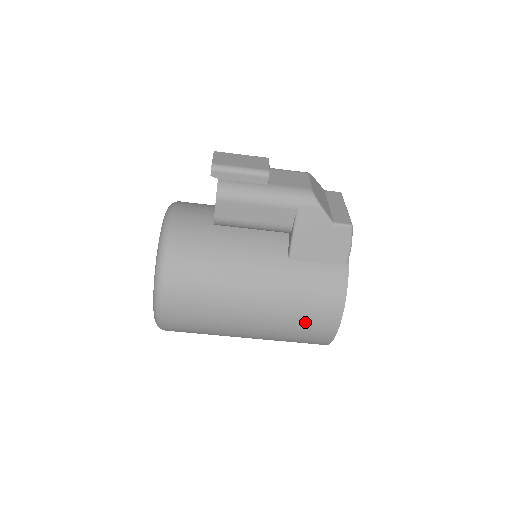
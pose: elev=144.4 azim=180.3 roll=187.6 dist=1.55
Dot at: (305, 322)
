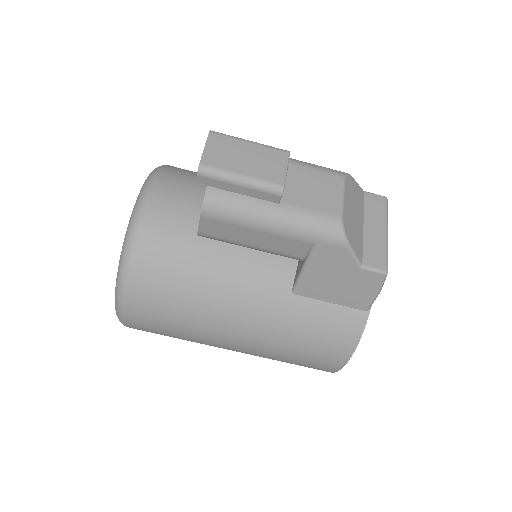
Dot at: (299, 359)
